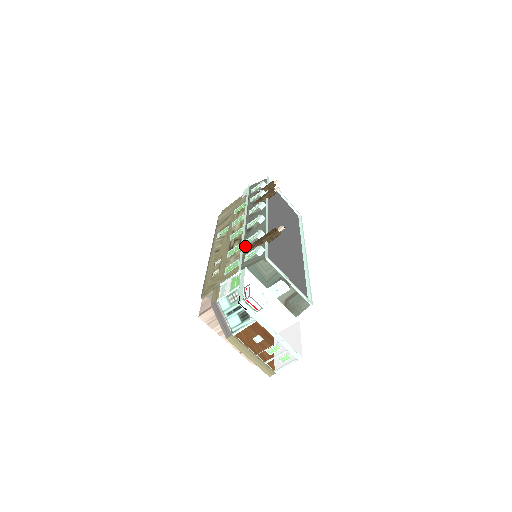
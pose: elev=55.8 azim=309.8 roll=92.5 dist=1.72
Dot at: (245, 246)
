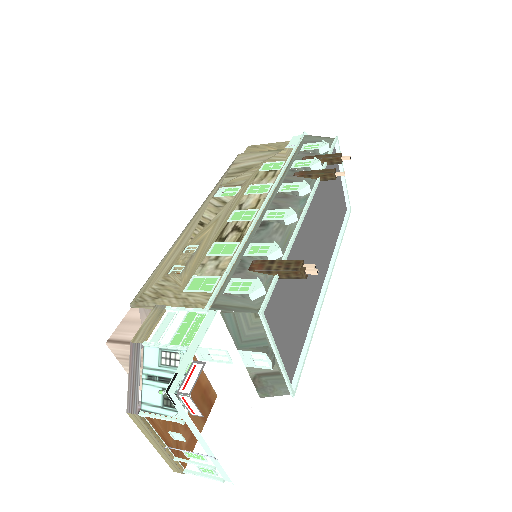
Dot at: (241, 256)
